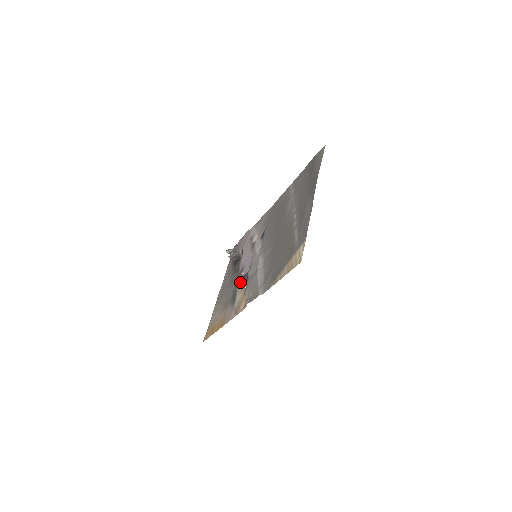
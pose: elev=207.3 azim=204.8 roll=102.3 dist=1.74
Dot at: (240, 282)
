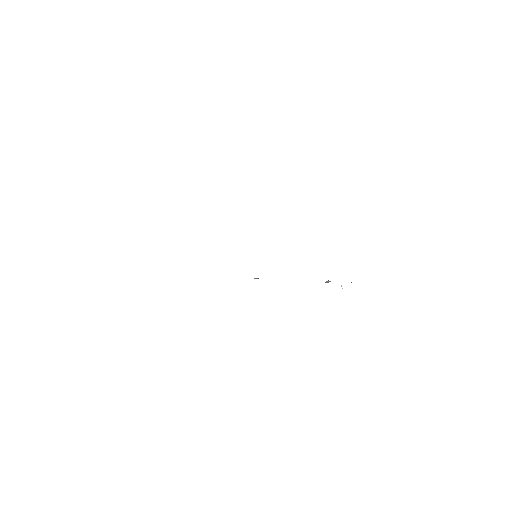
Dot at: occluded
